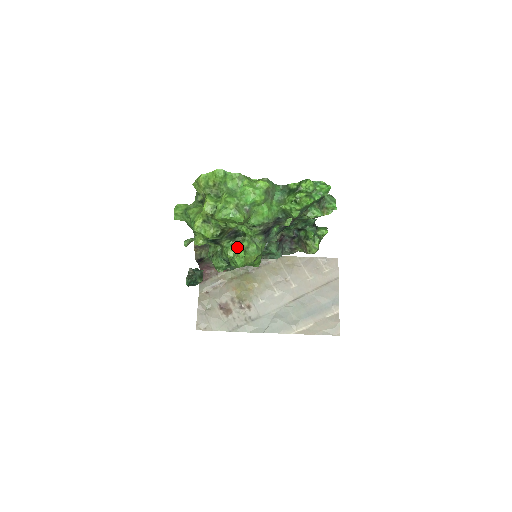
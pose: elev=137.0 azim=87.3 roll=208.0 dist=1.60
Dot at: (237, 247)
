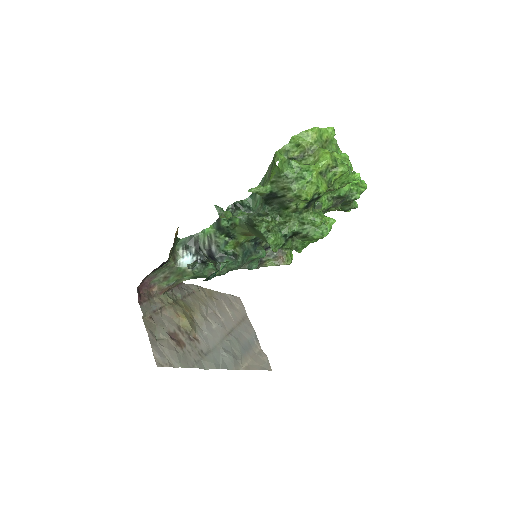
Dot at: (321, 215)
